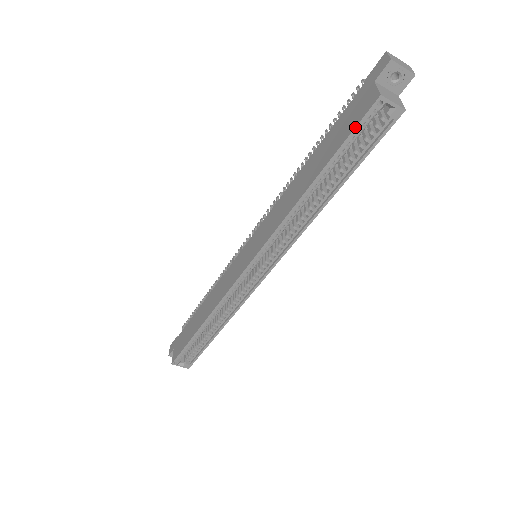
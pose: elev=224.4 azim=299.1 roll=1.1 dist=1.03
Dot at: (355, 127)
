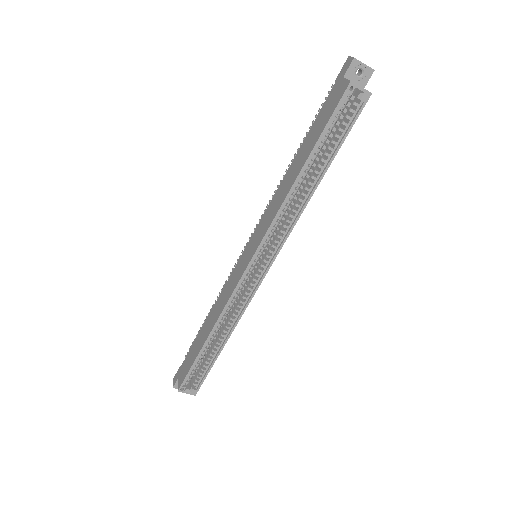
Dot at: (333, 111)
